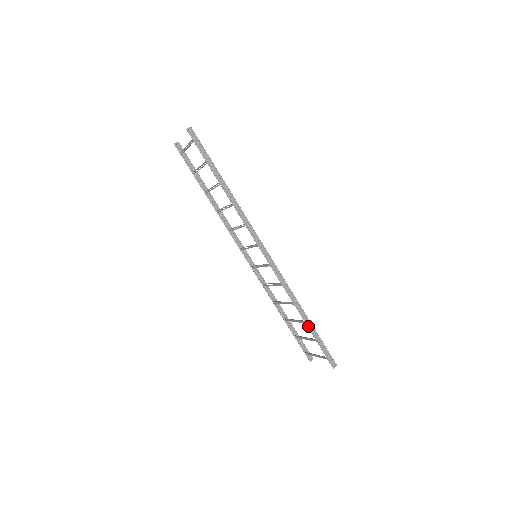
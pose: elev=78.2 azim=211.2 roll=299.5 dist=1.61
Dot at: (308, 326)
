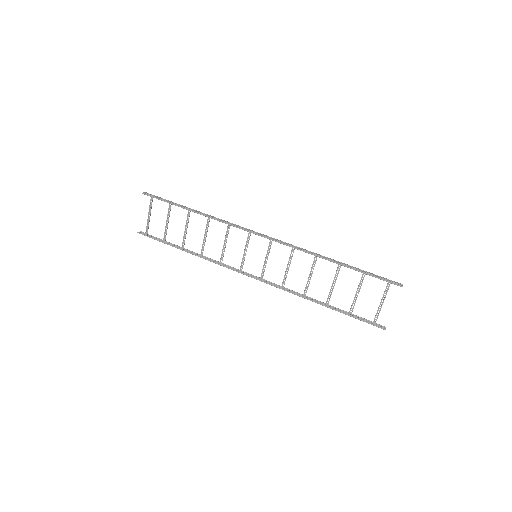
Dot at: (344, 265)
